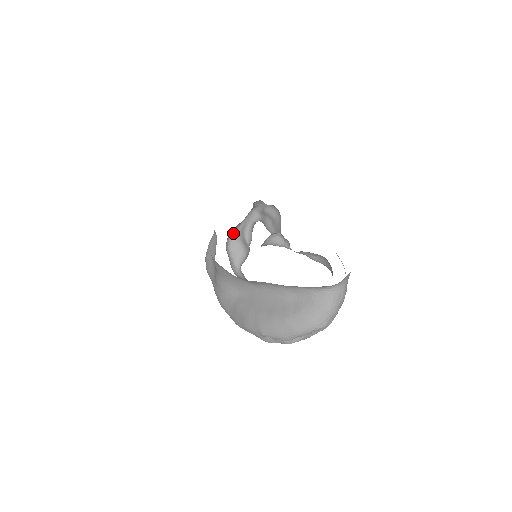
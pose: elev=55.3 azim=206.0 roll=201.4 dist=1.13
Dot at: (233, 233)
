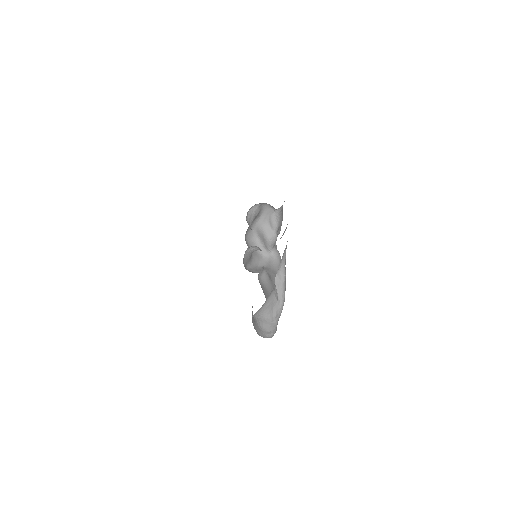
Dot at: (256, 225)
